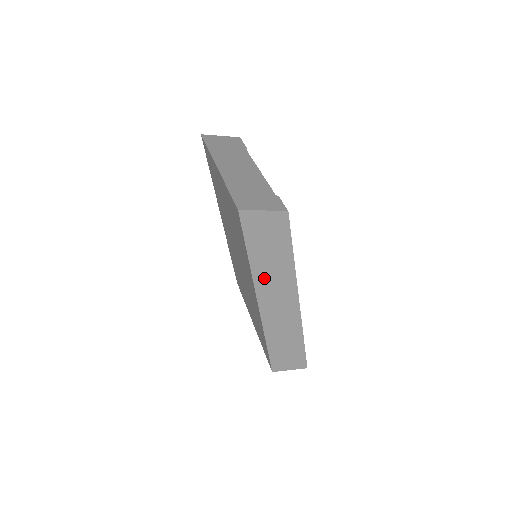
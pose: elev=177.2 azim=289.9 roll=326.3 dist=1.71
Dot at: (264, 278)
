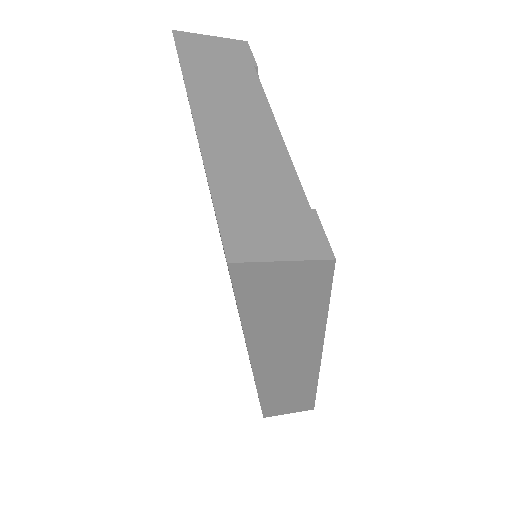
Dot at: (267, 343)
